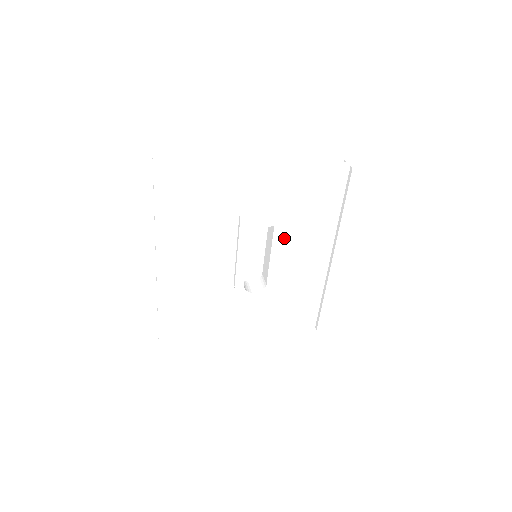
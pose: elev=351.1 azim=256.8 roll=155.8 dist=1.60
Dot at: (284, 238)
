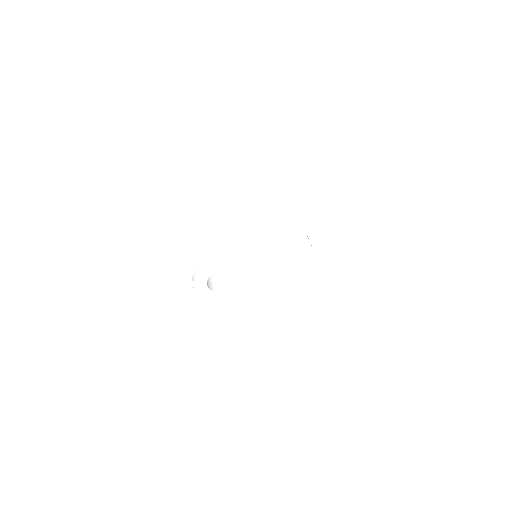
Dot at: occluded
